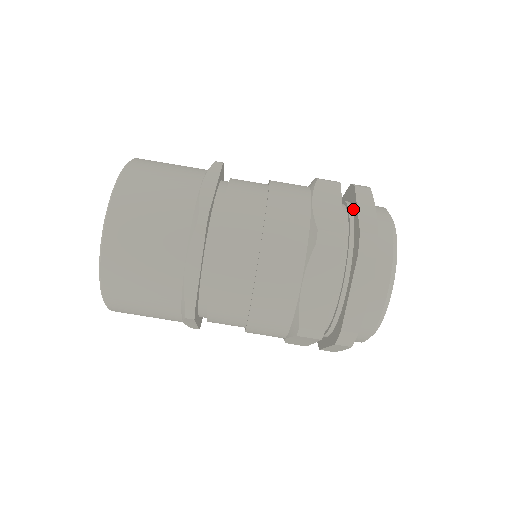
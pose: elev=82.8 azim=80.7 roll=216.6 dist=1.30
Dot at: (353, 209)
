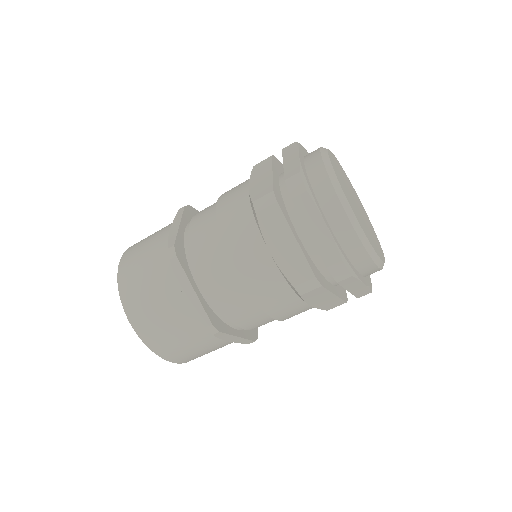
Dot at: occluded
